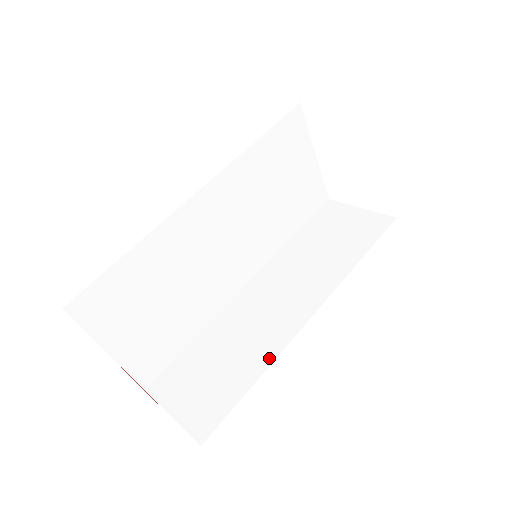
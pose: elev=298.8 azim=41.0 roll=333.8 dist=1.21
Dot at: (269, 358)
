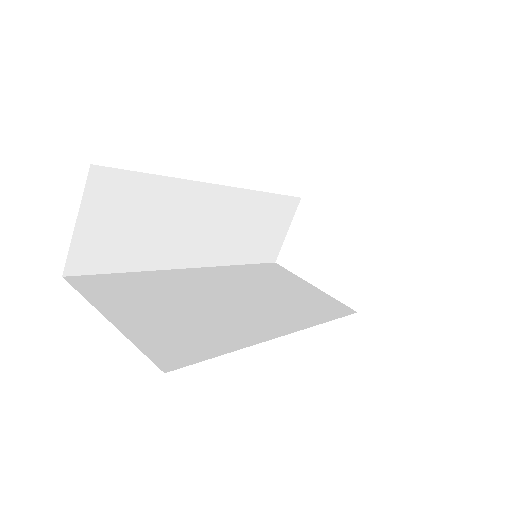
Dot at: occluded
